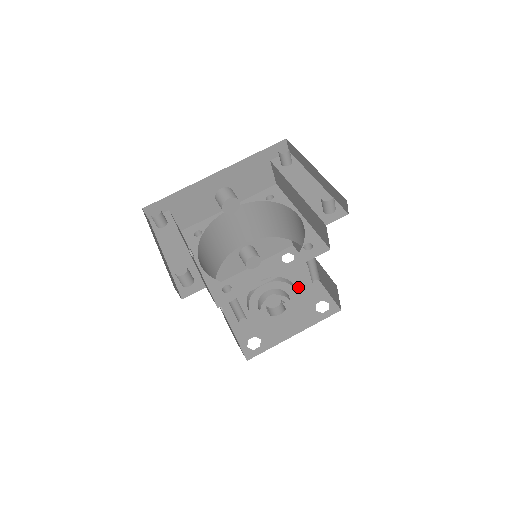
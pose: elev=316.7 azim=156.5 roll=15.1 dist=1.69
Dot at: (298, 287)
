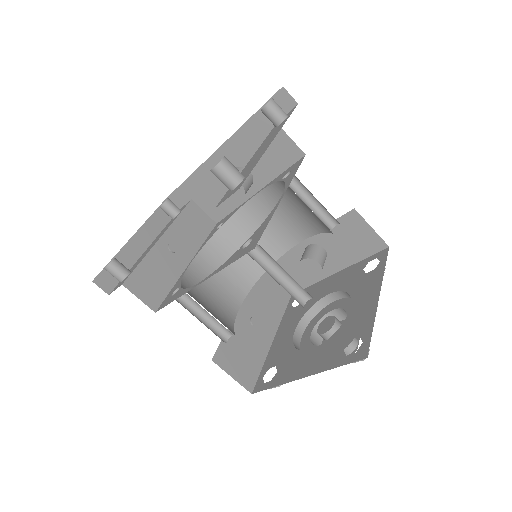
Dot at: (351, 310)
